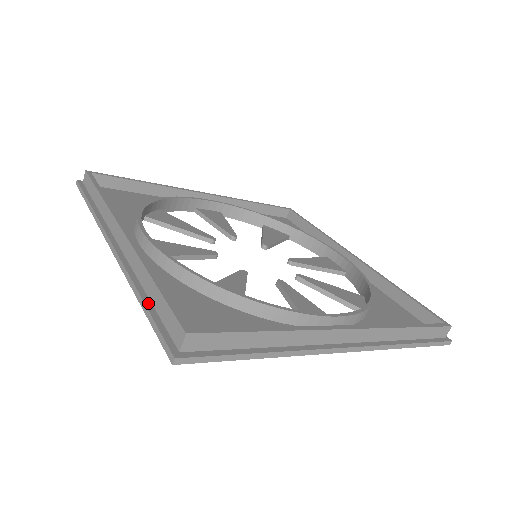
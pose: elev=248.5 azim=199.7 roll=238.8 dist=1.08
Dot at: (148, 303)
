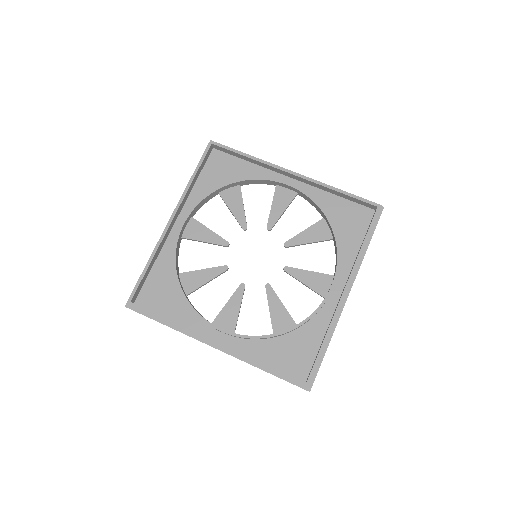
Dot at: (272, 373)
